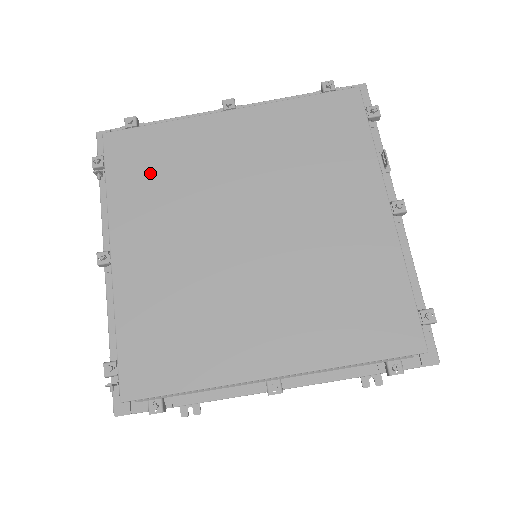
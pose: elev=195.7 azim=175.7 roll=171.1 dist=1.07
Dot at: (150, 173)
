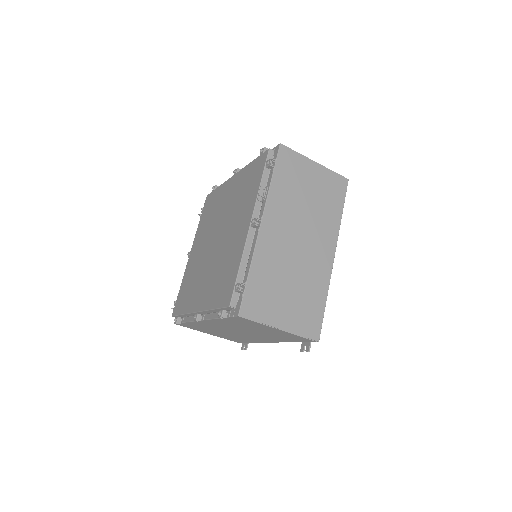
Dot at: (208, 213)
